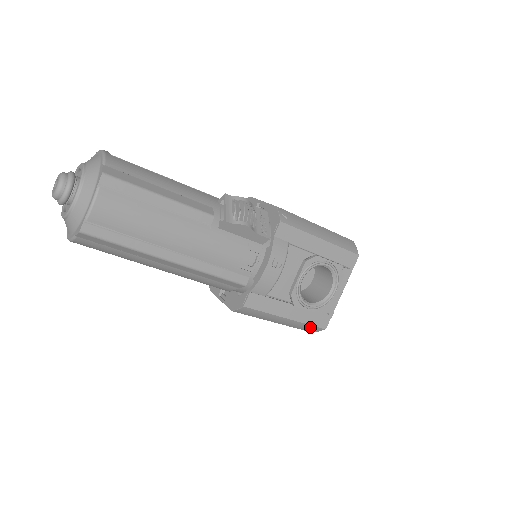
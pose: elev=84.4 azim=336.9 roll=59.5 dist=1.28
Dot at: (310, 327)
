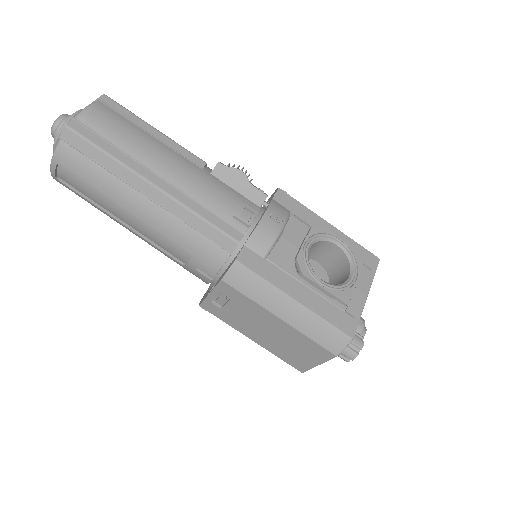
Dot at: (330, 331)
